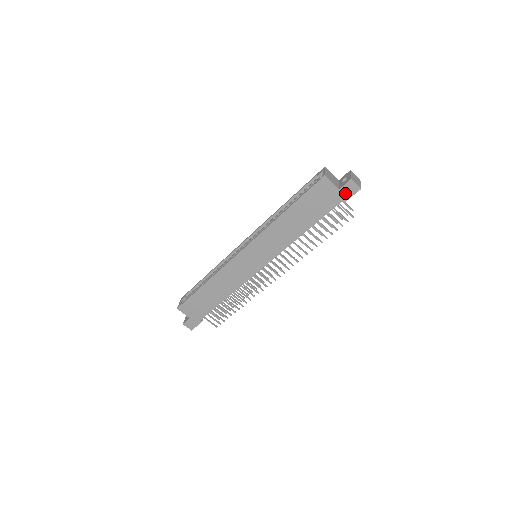
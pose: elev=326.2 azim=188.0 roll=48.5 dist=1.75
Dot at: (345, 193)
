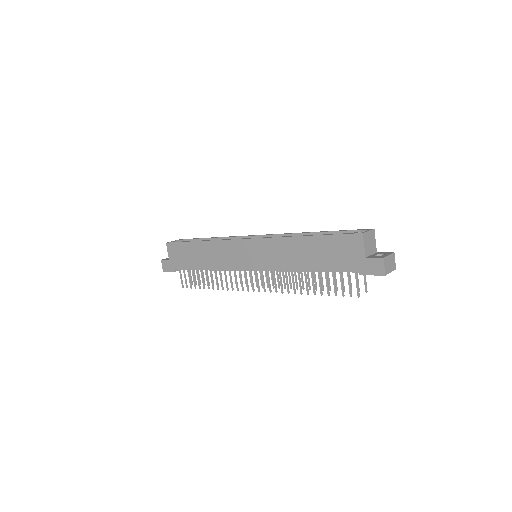
Dot at: (368, 266)
